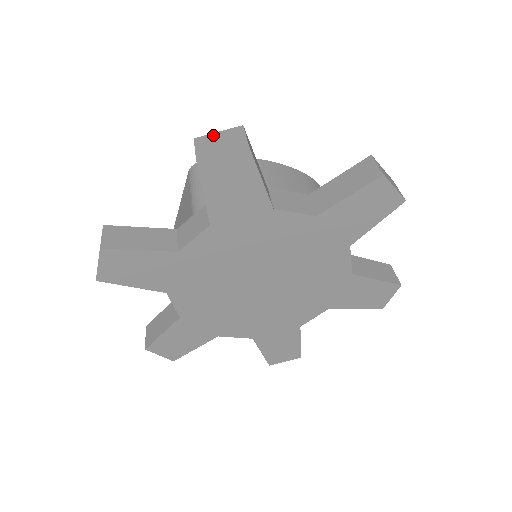
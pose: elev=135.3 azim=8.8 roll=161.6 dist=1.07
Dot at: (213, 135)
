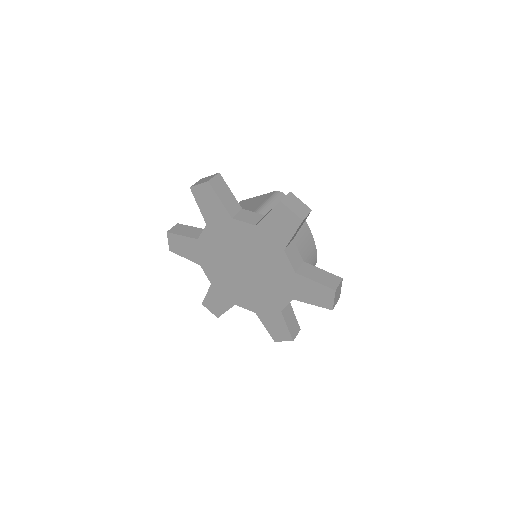
Dot at: (298, 200)
